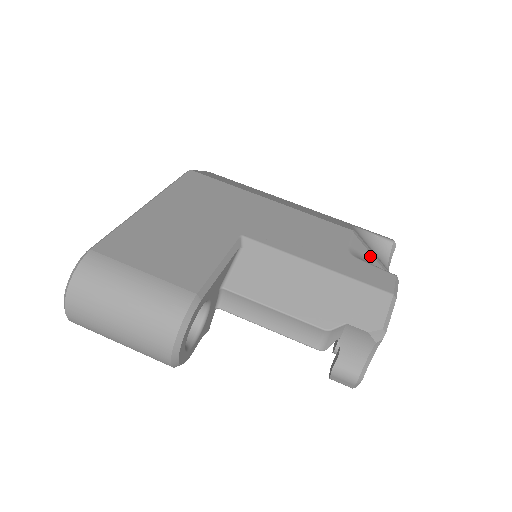
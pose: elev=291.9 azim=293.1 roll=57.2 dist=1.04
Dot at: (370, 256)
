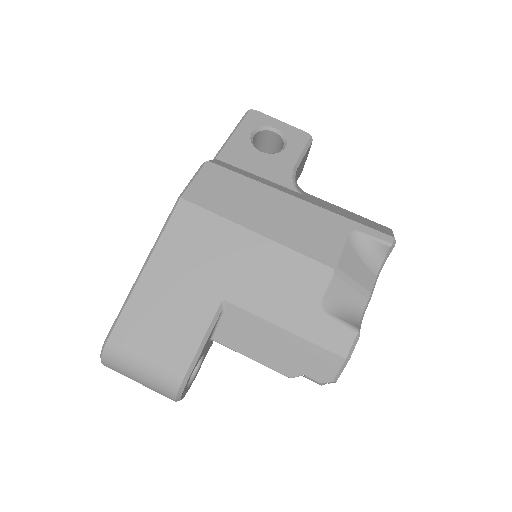
Dot at: (349, 290)
